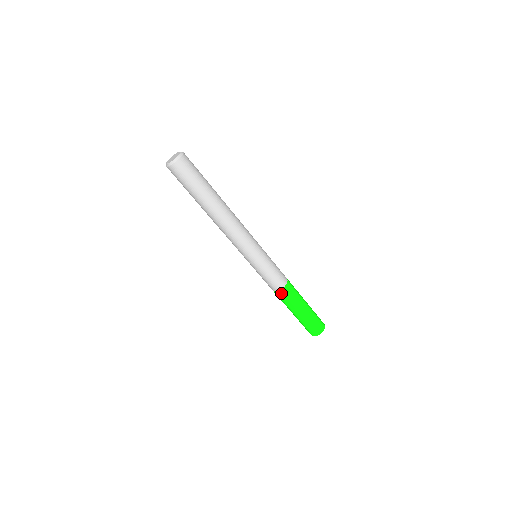
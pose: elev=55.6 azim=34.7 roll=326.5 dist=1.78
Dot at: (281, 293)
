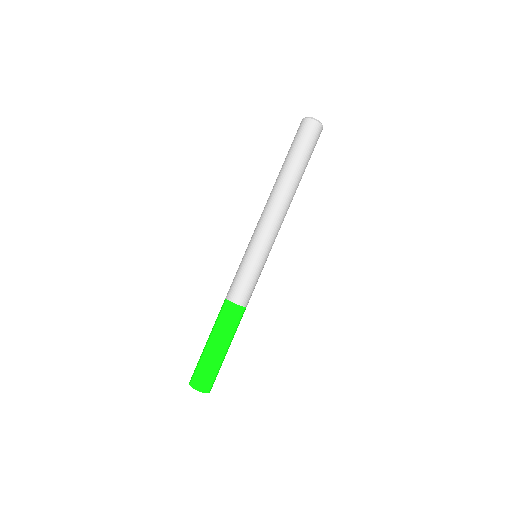
Dot at: (226, 305)
